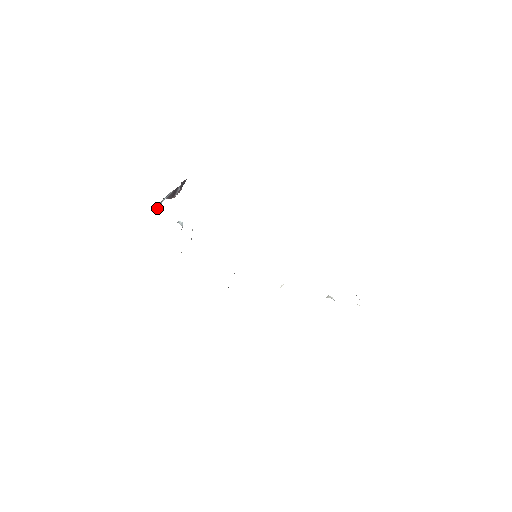
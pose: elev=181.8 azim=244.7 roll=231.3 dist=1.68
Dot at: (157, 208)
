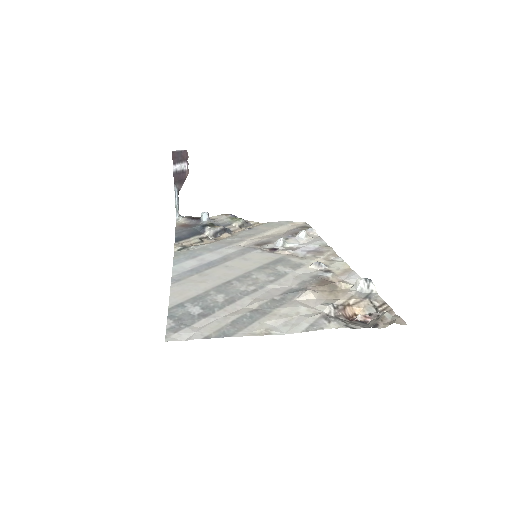
Dot at: (179, 216)
